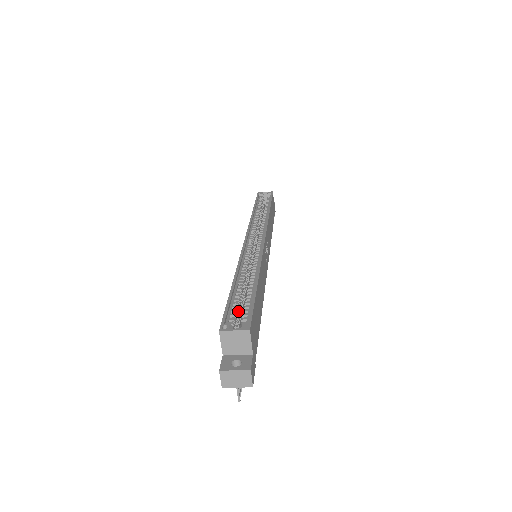
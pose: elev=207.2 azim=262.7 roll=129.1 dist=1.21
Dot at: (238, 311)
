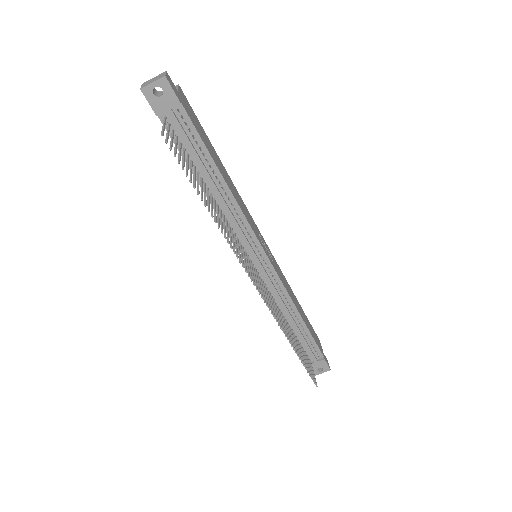
Dot at: occluded
